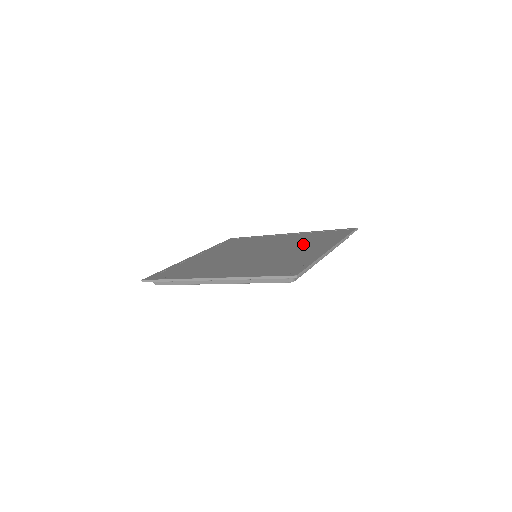
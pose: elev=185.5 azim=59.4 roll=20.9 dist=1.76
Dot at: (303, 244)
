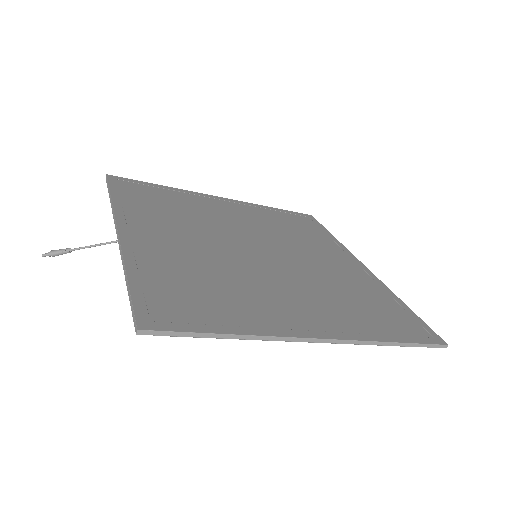
Dot at: (305, 243)
